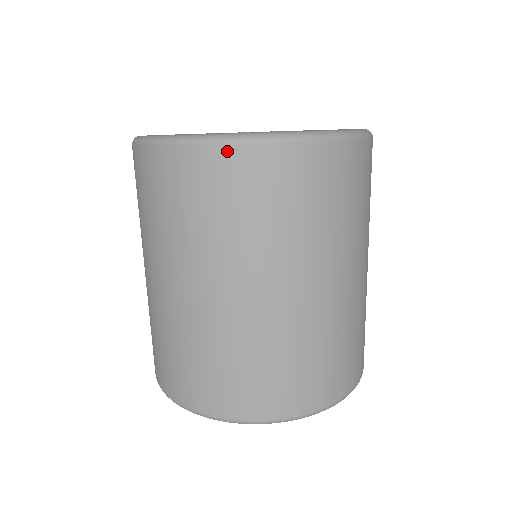
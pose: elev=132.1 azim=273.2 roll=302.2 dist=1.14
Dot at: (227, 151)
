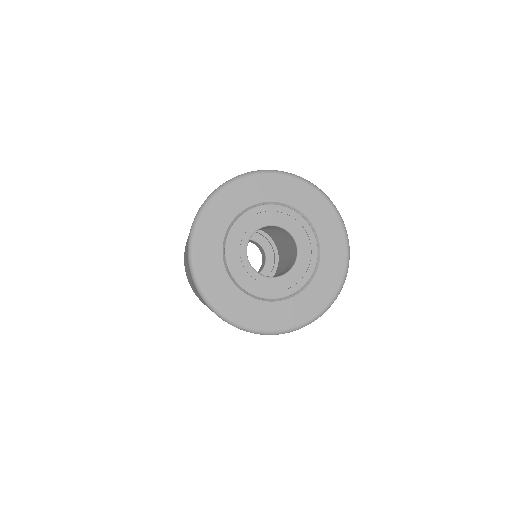
Dot at: occluded
